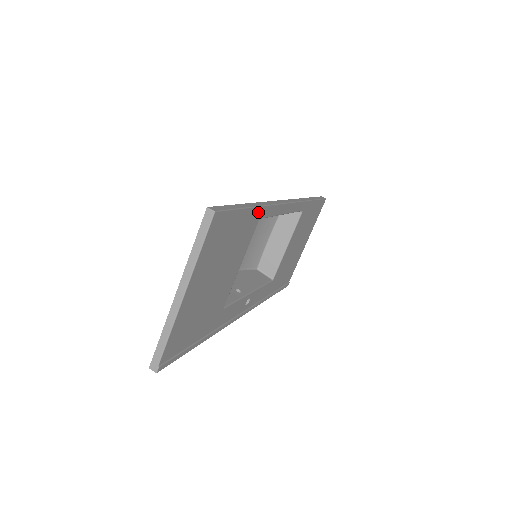
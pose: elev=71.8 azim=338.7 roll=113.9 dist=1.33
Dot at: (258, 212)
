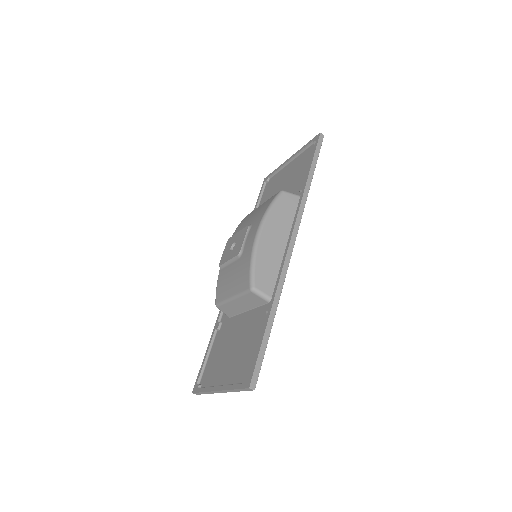
Dot at: (274, 308)
